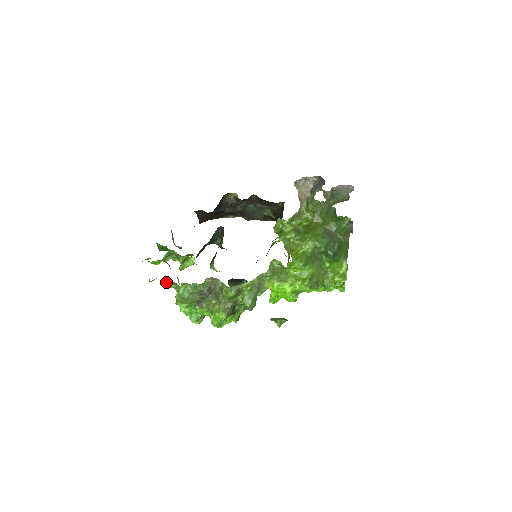
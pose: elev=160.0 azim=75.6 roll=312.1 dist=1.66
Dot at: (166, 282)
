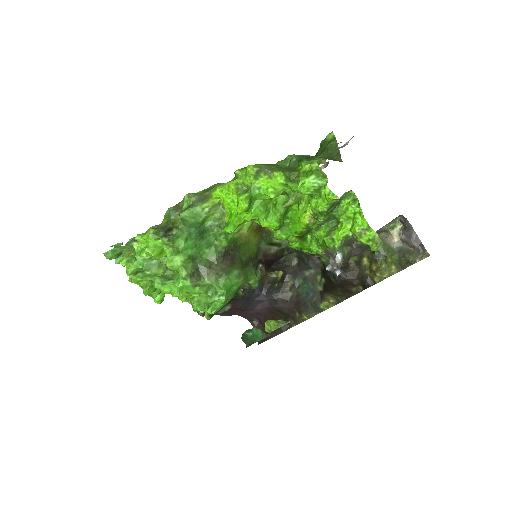
Dot at: occluded
